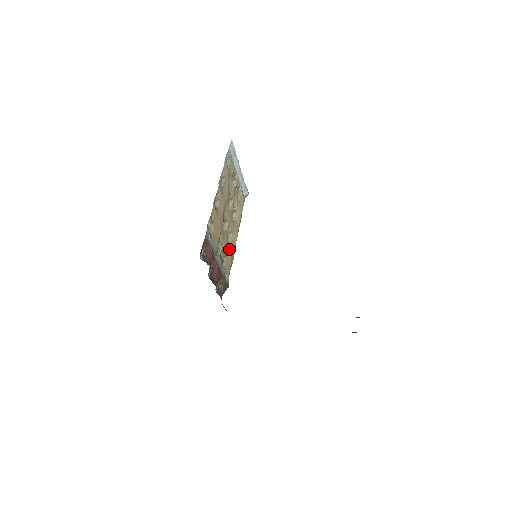
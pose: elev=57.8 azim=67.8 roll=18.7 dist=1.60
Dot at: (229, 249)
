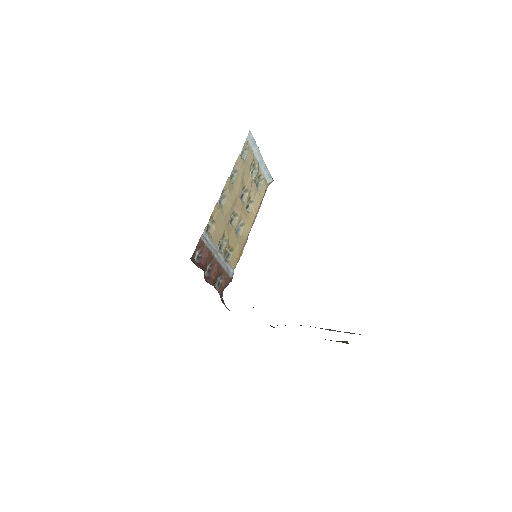
Dot at: (237, 243)
